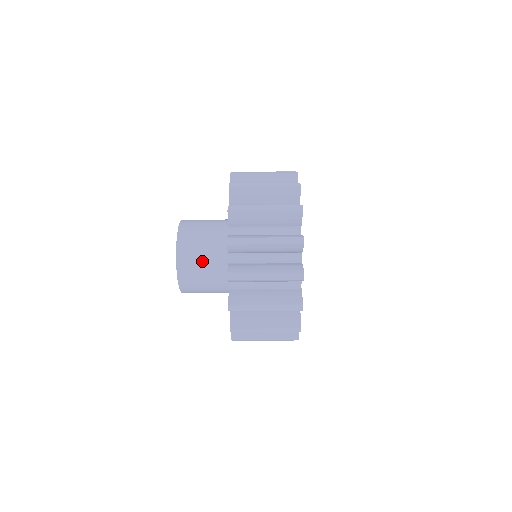
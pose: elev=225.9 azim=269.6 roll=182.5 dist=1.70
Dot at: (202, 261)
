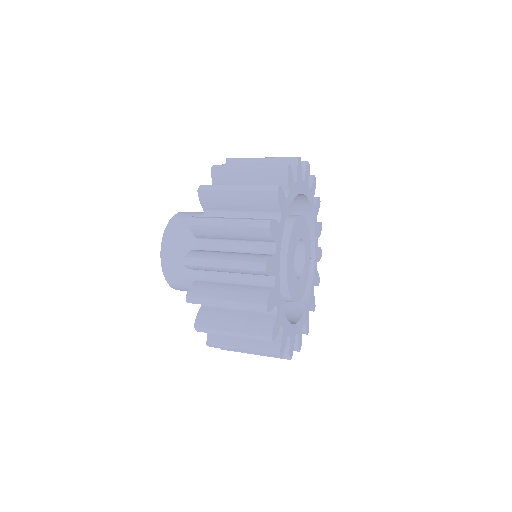
Dot at: occluded
